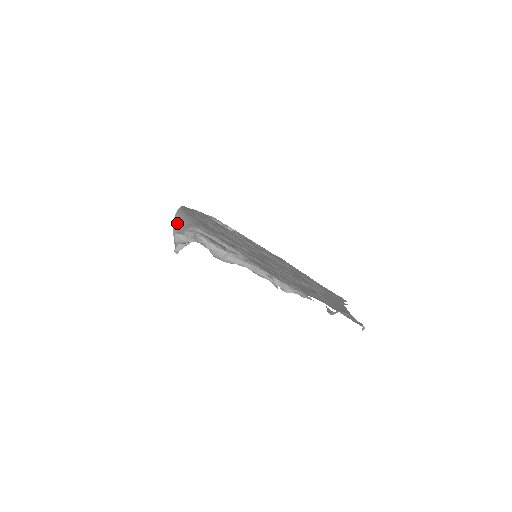
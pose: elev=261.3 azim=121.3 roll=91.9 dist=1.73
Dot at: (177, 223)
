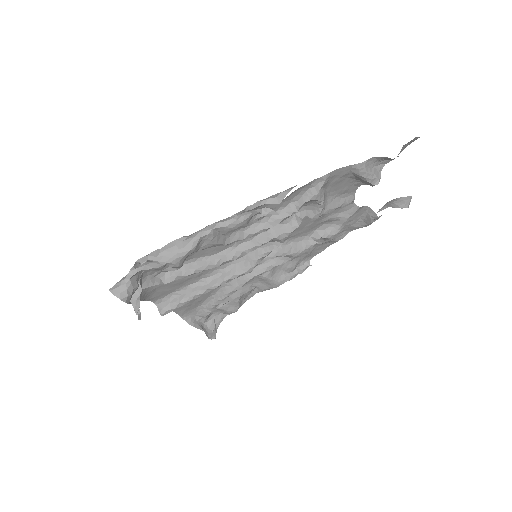
Dot at: occluded
